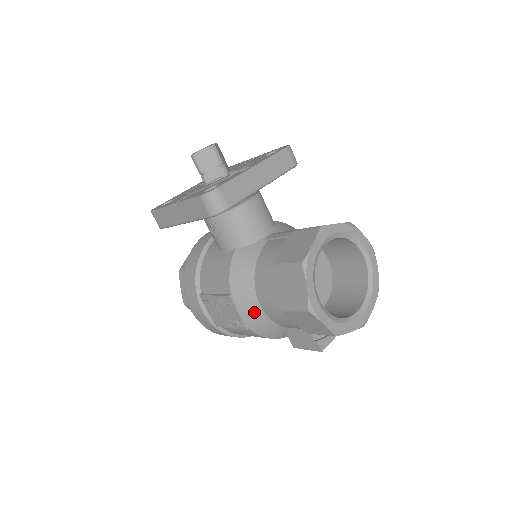
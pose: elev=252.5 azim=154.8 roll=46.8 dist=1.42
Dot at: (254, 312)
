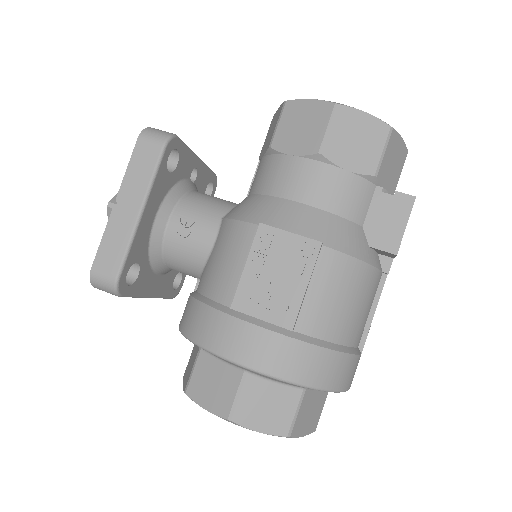
Dot at: (305, 217)
